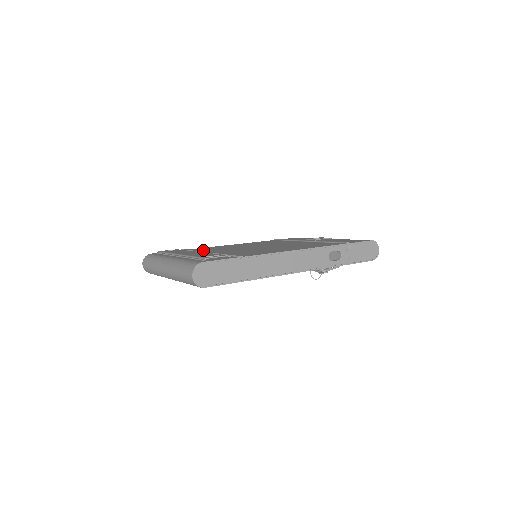
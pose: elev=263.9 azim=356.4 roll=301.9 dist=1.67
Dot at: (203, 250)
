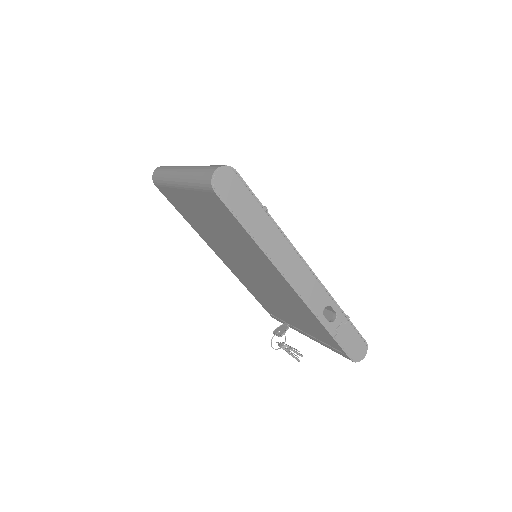
Dot at: occluded
